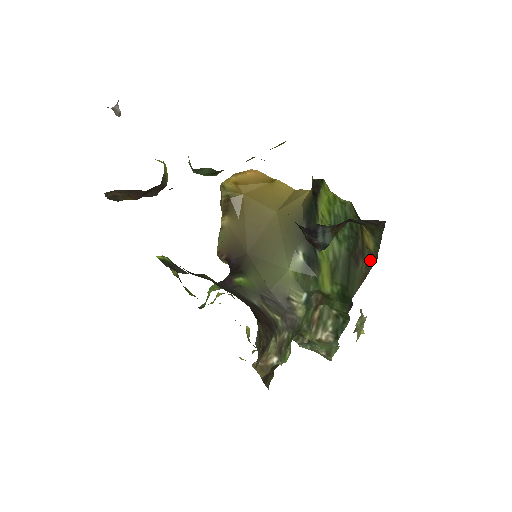
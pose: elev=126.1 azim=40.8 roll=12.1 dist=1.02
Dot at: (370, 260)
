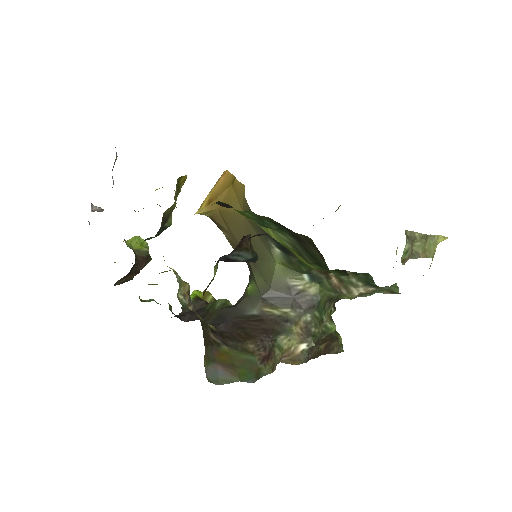
Dot at: (309, 242)
